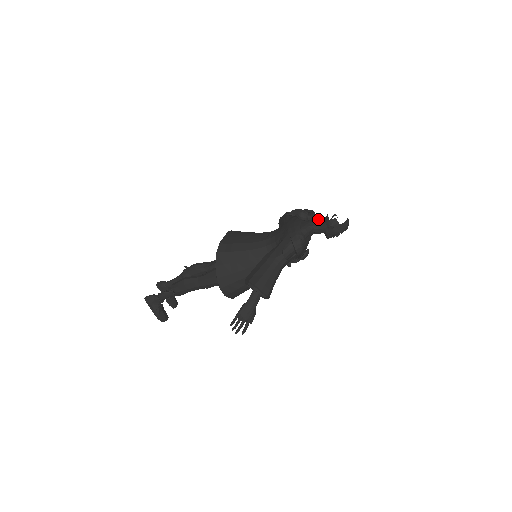
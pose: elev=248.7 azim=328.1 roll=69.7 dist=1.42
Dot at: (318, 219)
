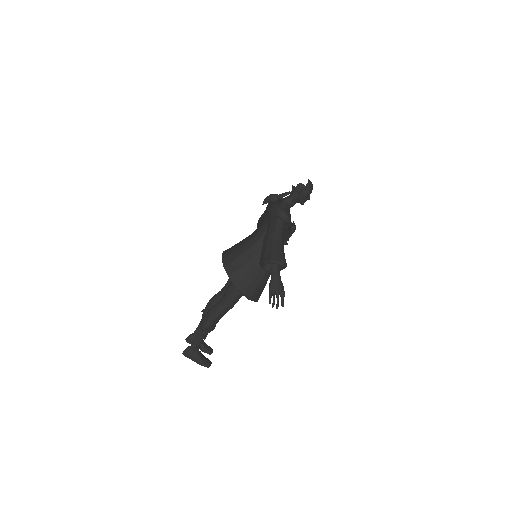
Dot at: (287, 193)
